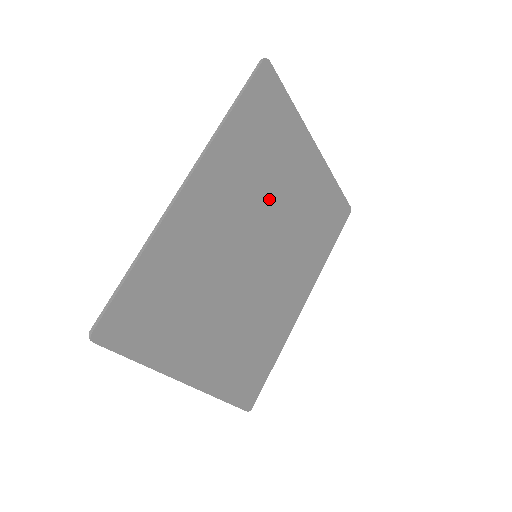
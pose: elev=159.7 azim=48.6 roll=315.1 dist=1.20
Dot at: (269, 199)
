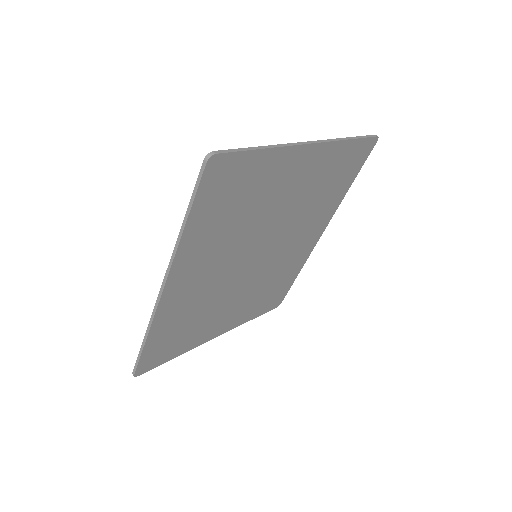
Dot at: (257, 224)
